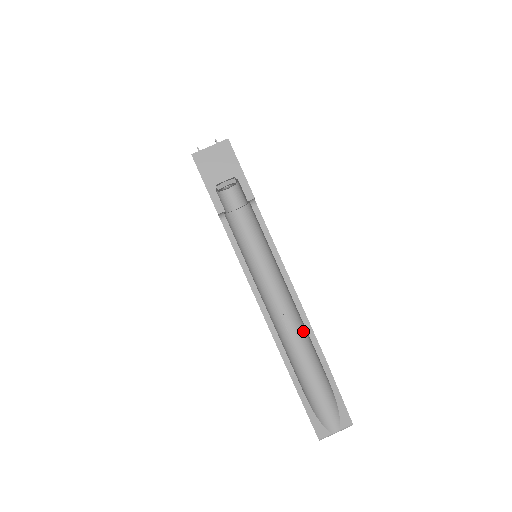
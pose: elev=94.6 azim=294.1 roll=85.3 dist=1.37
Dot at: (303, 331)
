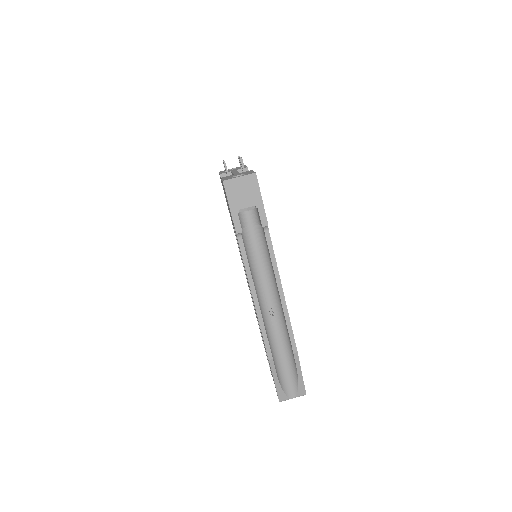
Dot at: (284, 327)
